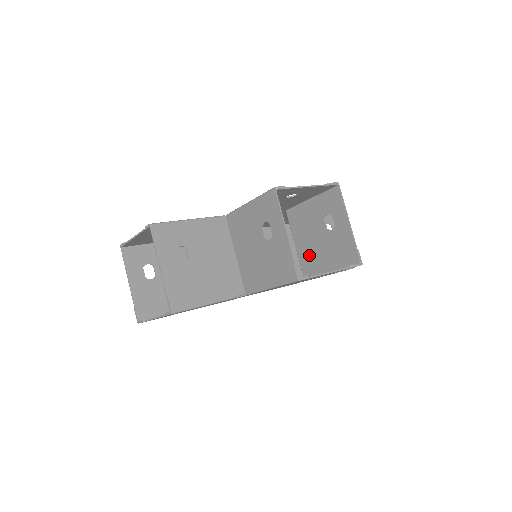
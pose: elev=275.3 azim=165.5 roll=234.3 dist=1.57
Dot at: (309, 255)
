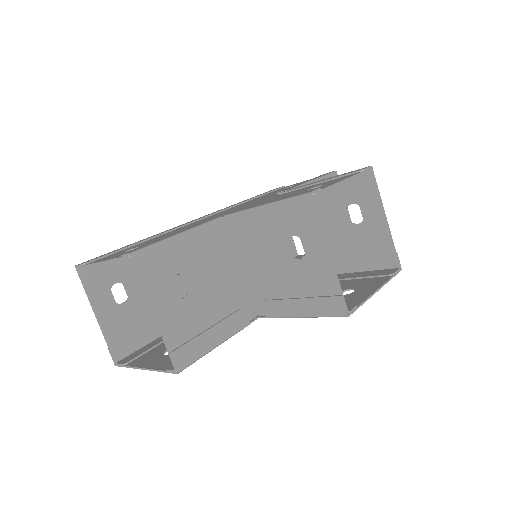
Dot at: occluded
